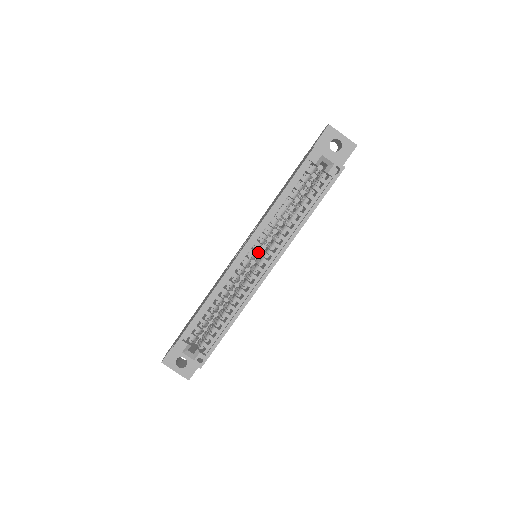
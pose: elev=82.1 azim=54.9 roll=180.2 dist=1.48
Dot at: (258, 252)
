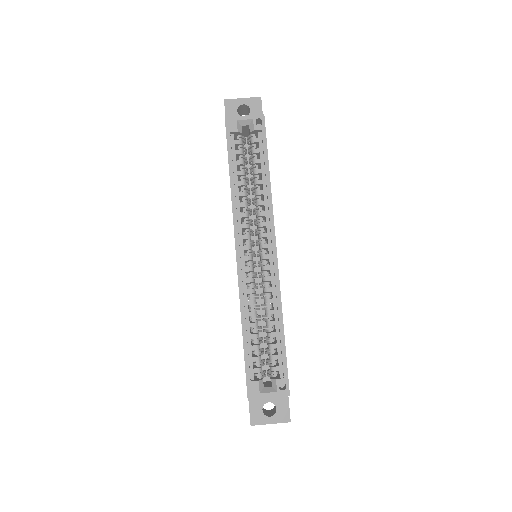
Dot at: (254, 250)
